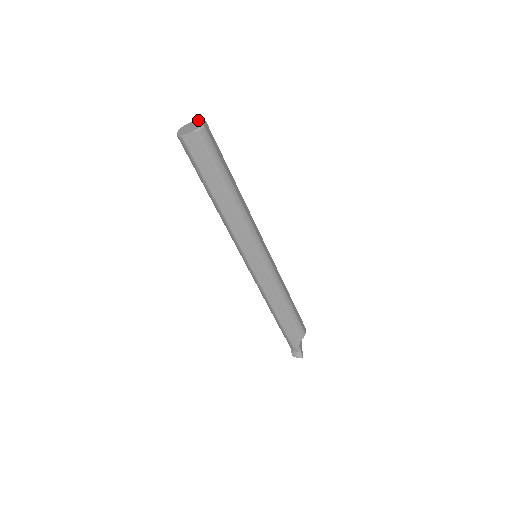
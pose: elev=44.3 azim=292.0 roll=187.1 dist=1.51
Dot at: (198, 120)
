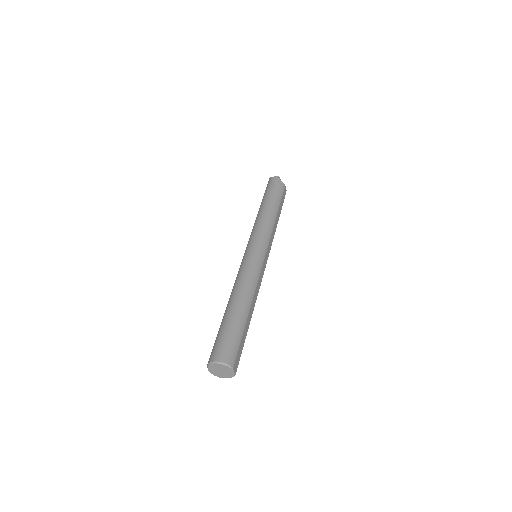
Dot at: (224, 367)
